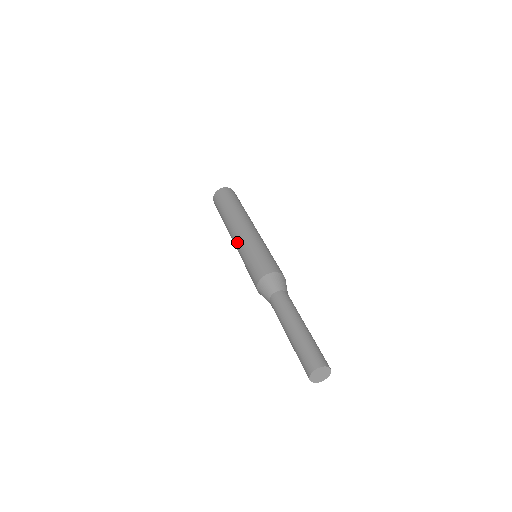
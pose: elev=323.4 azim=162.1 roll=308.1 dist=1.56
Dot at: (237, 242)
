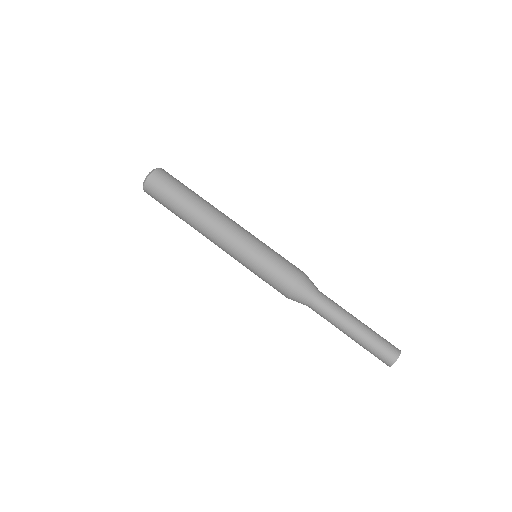
Dot at: (229, 250)
